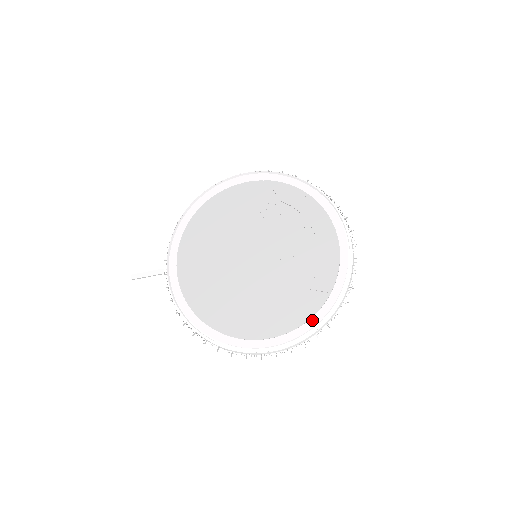
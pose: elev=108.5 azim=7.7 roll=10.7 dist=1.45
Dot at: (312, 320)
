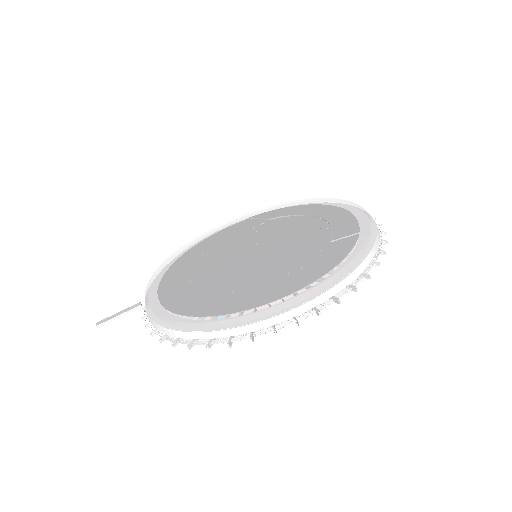
Dot at: (349, 254)
